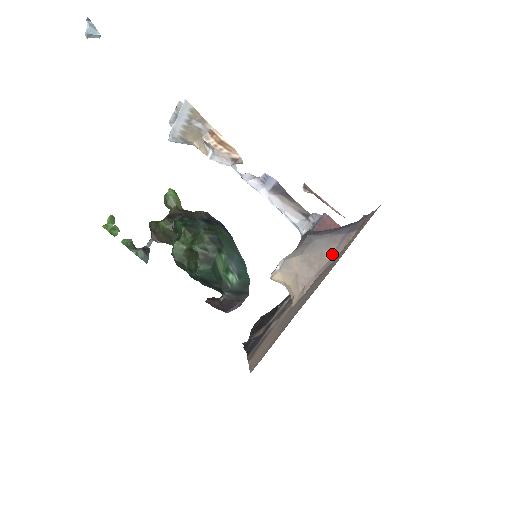
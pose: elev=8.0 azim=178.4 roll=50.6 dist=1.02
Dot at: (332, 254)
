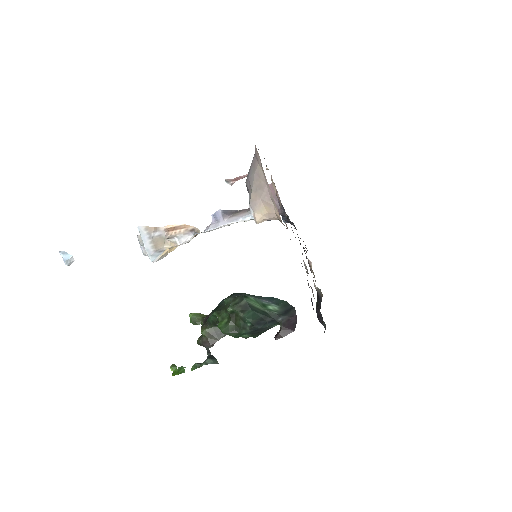
Dot at: (260, 166)
